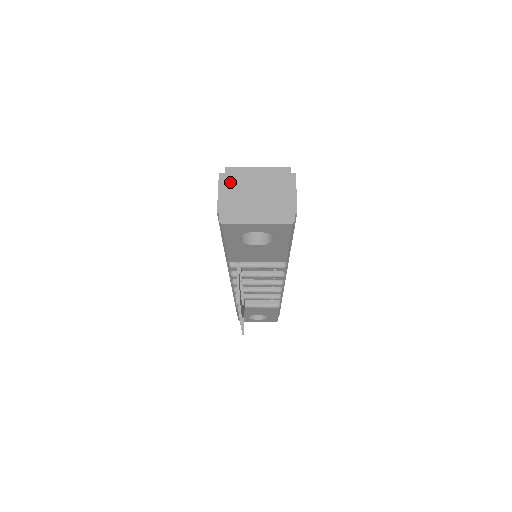
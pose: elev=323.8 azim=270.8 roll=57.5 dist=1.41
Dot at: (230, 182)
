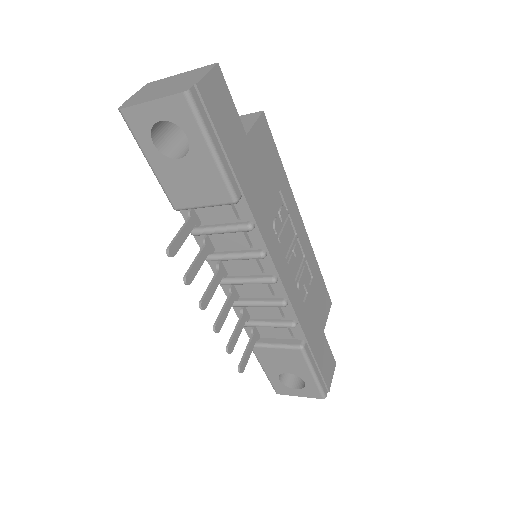
Dot at: (151, 85)
